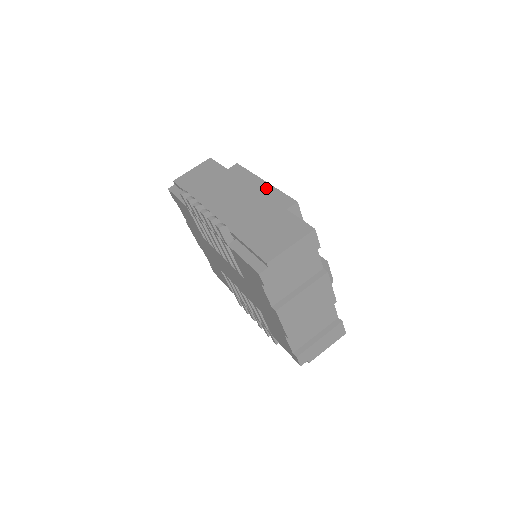
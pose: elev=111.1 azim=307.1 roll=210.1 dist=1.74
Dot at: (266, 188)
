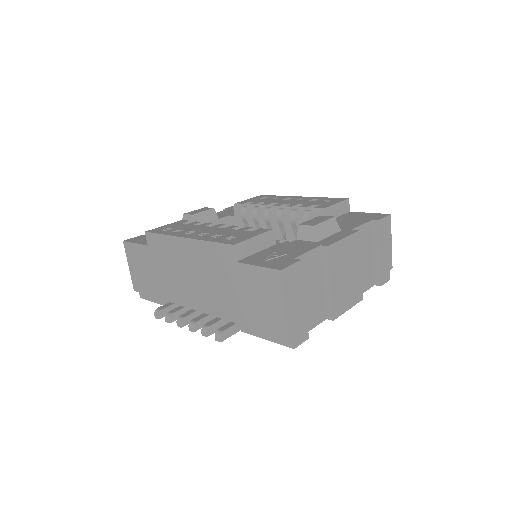
Dot at: (195, 247)
